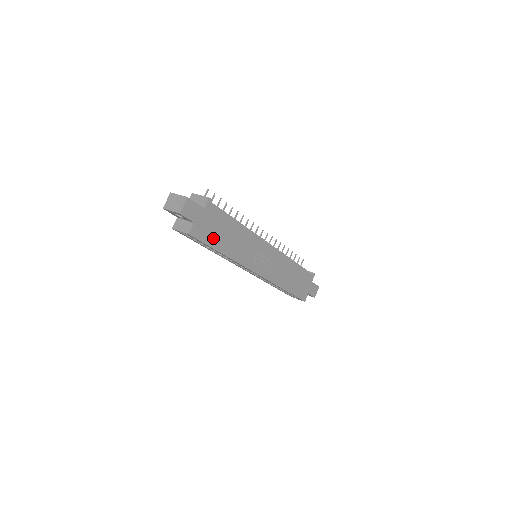
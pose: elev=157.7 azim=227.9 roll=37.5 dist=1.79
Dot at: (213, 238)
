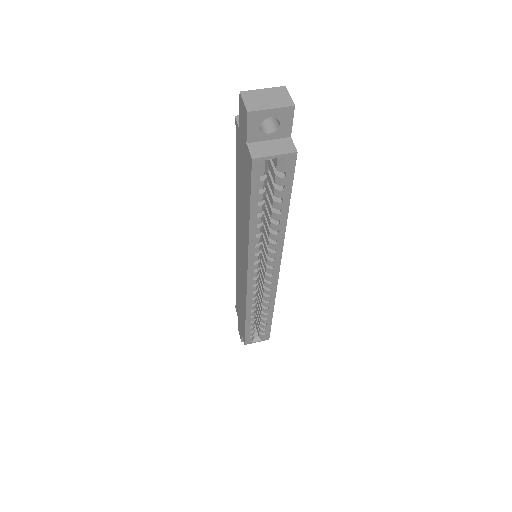
Dot at: occluded
